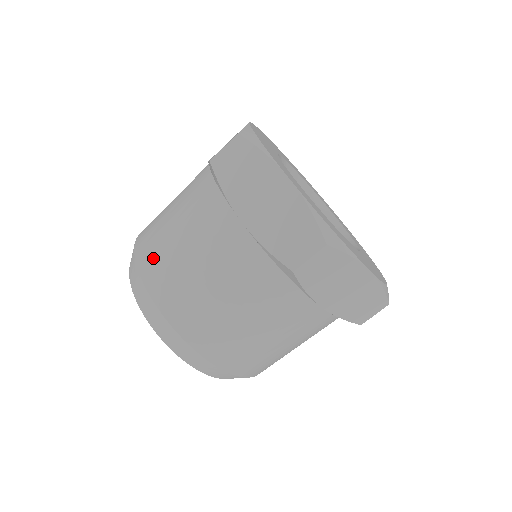
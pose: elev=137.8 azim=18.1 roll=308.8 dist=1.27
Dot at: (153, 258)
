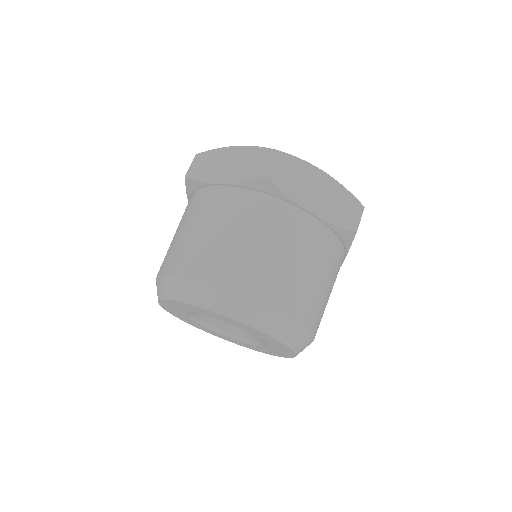
Dot at: (251, 276)
